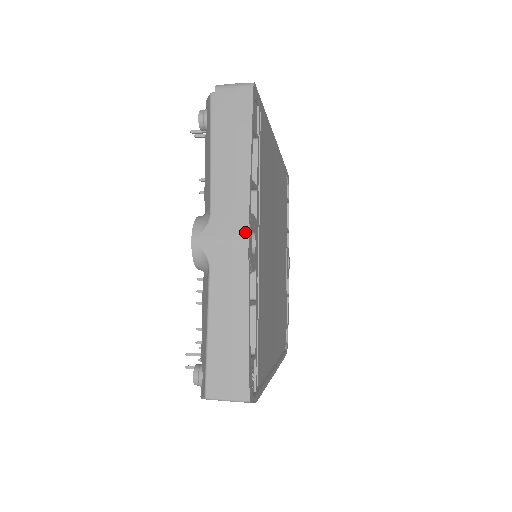
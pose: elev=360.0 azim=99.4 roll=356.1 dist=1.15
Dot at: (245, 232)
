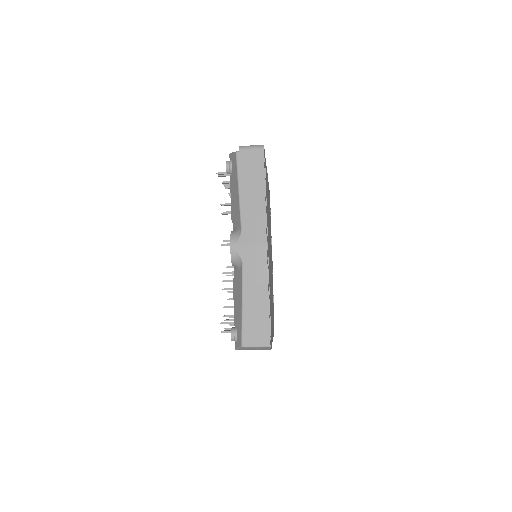
Dot at: (264, 241)
